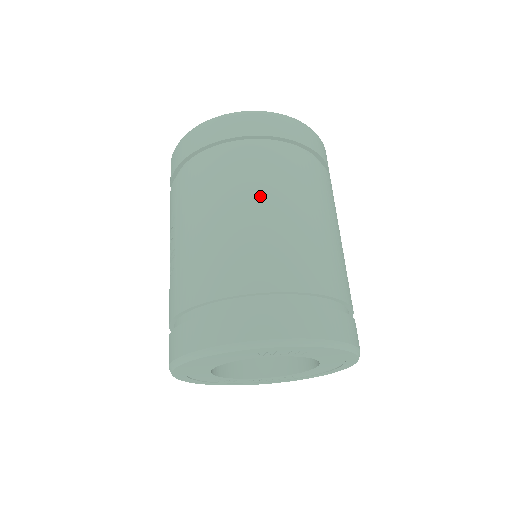
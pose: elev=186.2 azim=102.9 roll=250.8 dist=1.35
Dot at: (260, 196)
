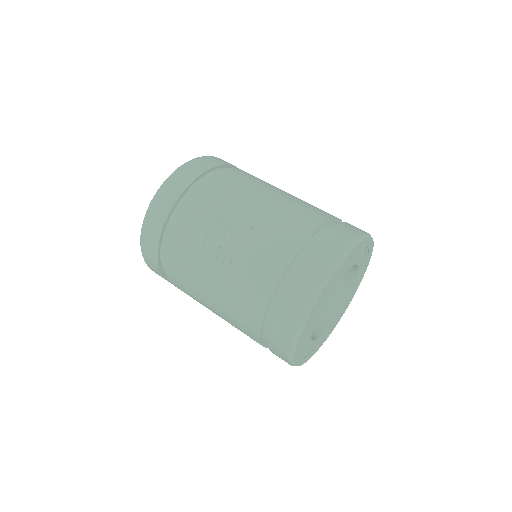
Dot at: occluded
